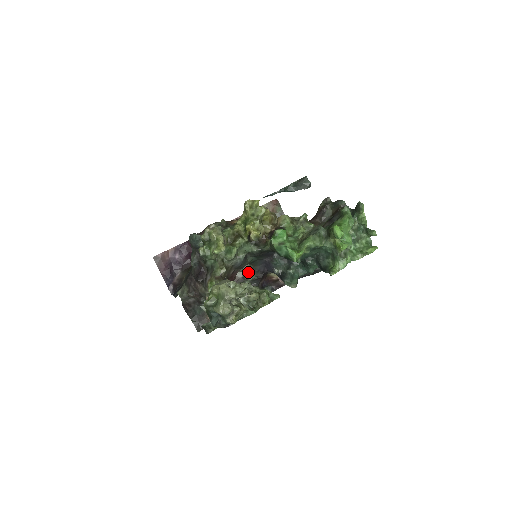
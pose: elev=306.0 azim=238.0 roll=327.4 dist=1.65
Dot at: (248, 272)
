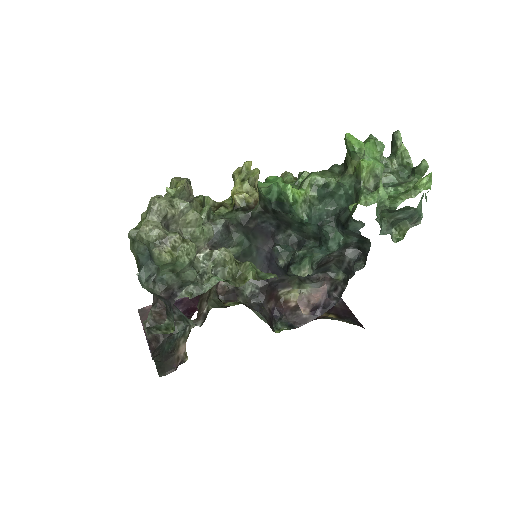
Dot at: occluded
